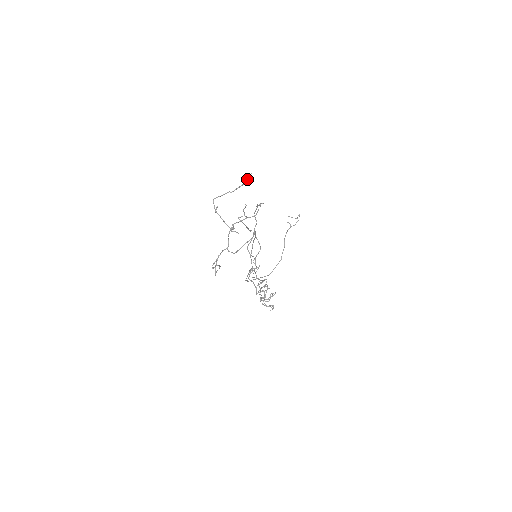
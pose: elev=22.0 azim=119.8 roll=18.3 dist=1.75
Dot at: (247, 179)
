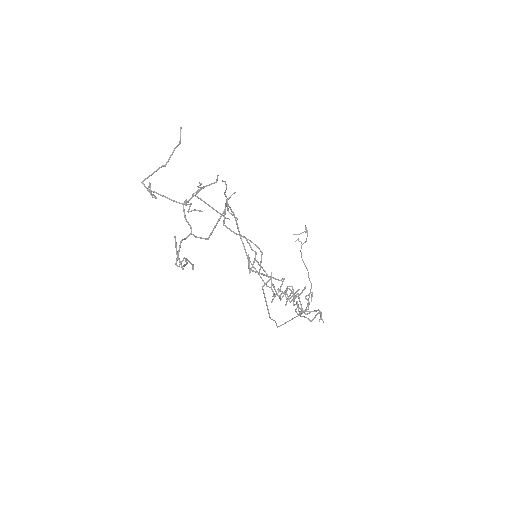
Dot at: occluded
